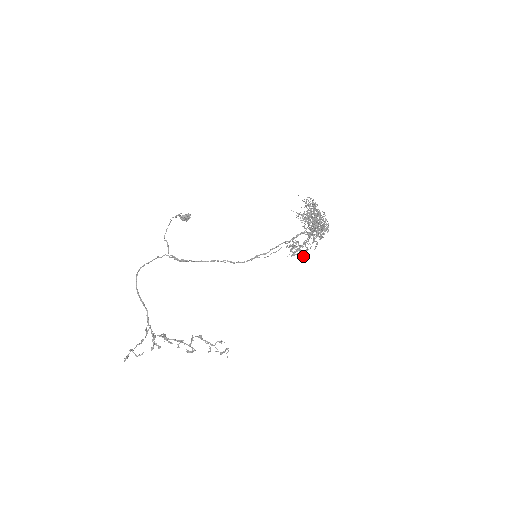
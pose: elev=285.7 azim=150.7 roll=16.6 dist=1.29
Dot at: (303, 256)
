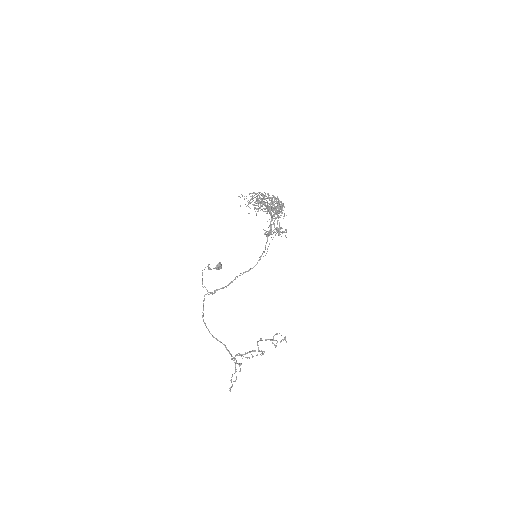
Dot at: (274, 232)
